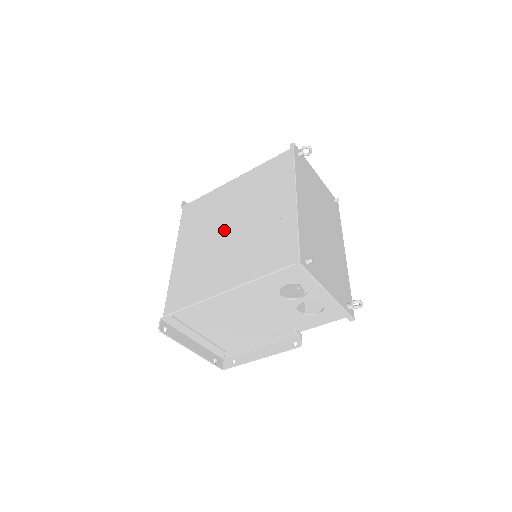
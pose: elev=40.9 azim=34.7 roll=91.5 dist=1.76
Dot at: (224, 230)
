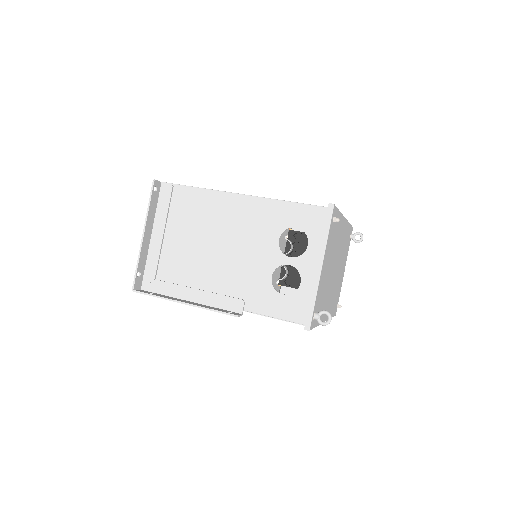
Dot at: occluded
